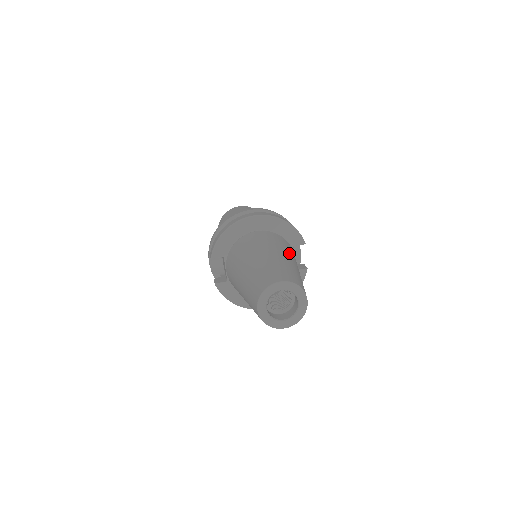
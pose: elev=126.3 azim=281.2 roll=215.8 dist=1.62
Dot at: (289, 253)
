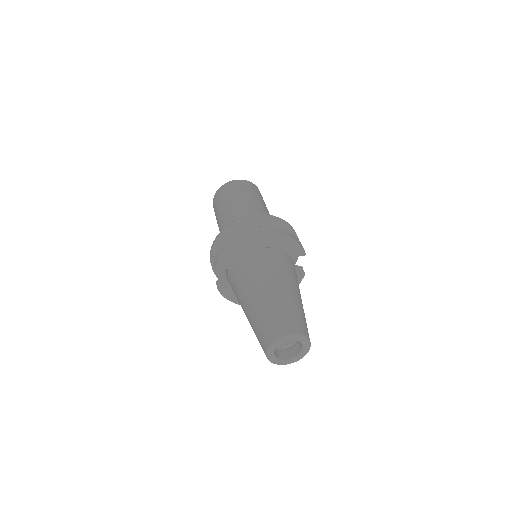
Dot at: (293, 279)
